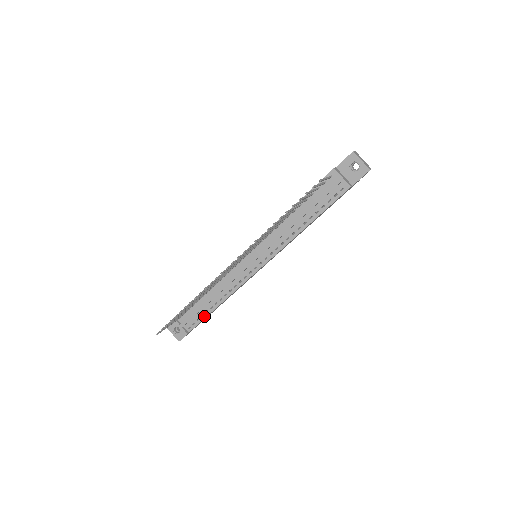
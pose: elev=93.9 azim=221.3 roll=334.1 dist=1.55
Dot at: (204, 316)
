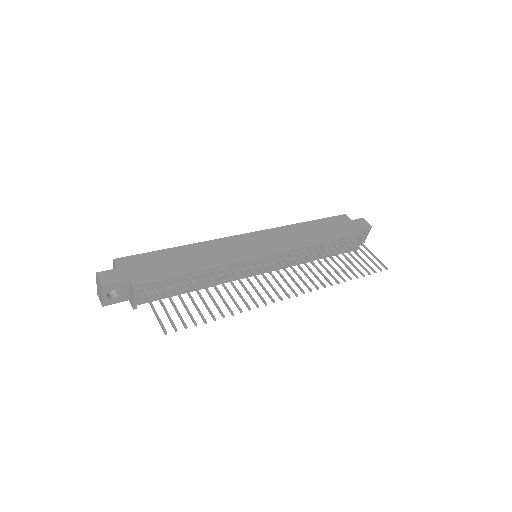
Dot at: (171, 295)
